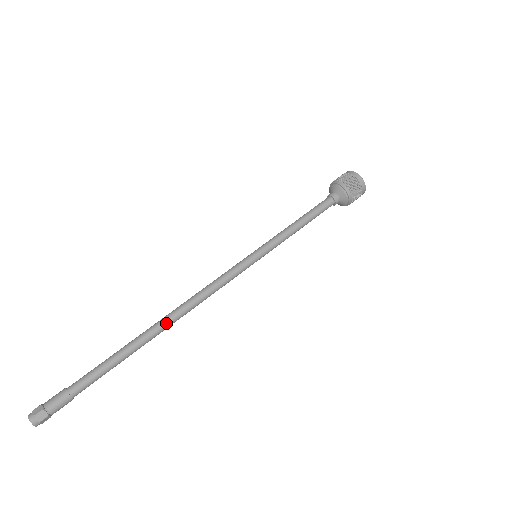
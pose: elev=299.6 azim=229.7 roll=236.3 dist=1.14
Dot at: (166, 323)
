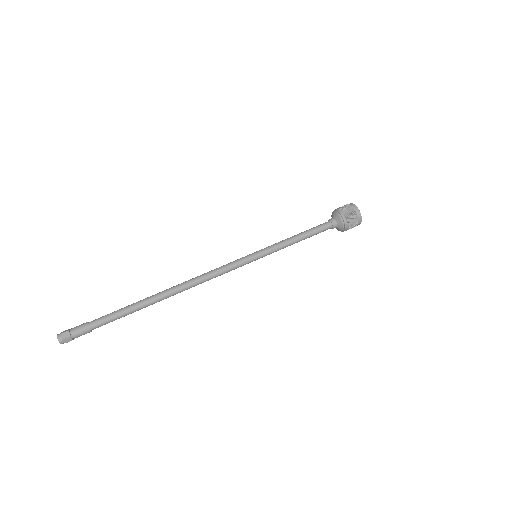
Dot at: (172, 290)
